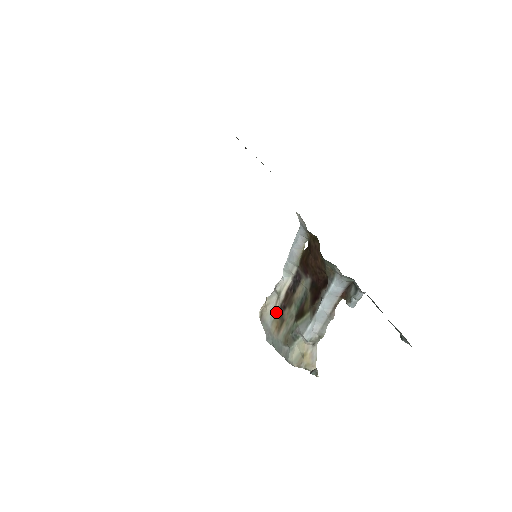
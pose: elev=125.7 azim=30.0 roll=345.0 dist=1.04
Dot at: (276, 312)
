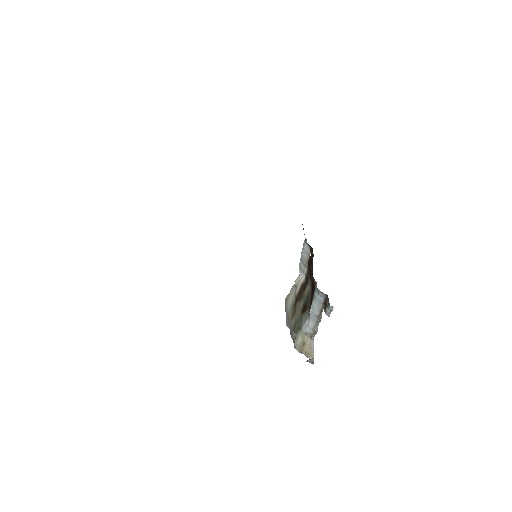
Dot at: (293, 302)
